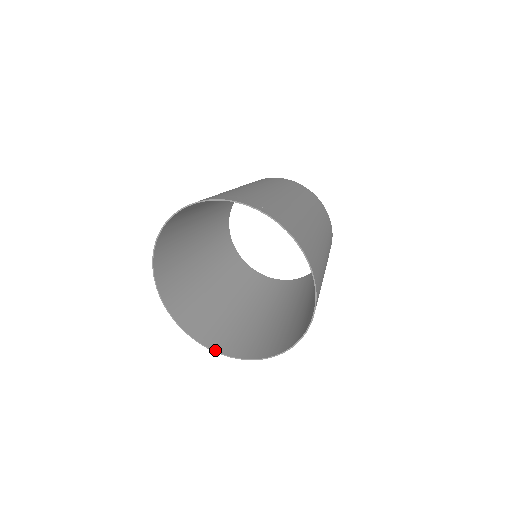
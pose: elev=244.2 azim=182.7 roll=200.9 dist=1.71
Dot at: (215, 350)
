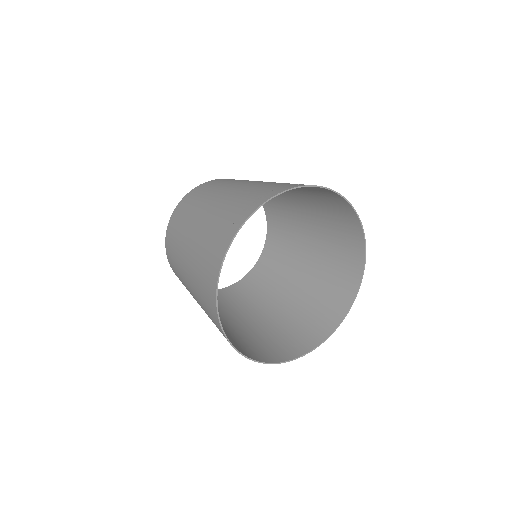
Dot at: (311, 349)
